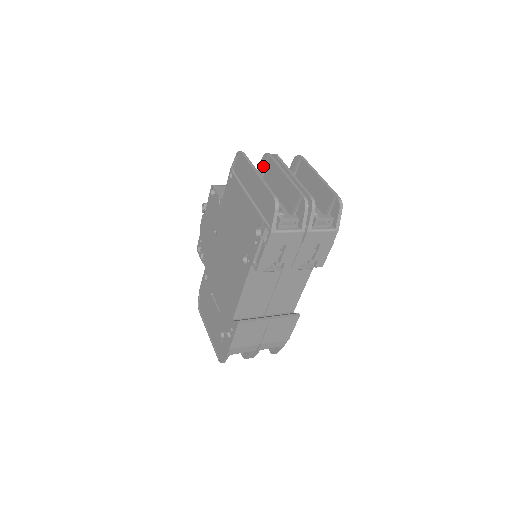
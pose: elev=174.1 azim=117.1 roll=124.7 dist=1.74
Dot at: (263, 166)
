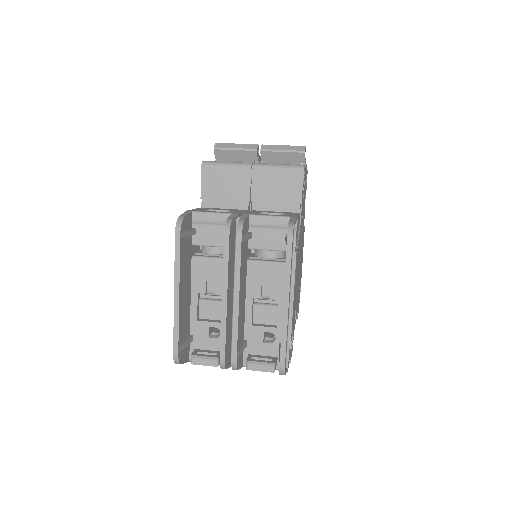
Dot at: occluded
